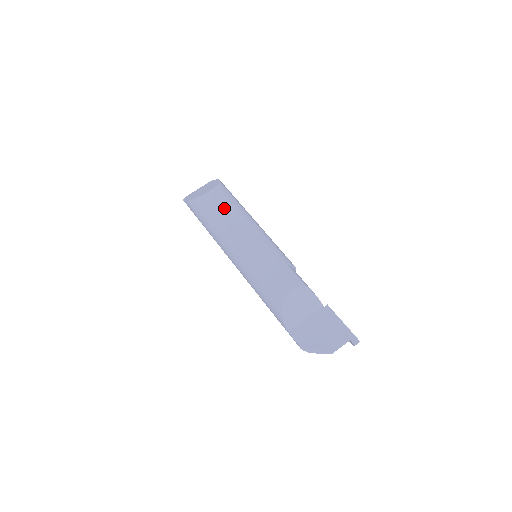
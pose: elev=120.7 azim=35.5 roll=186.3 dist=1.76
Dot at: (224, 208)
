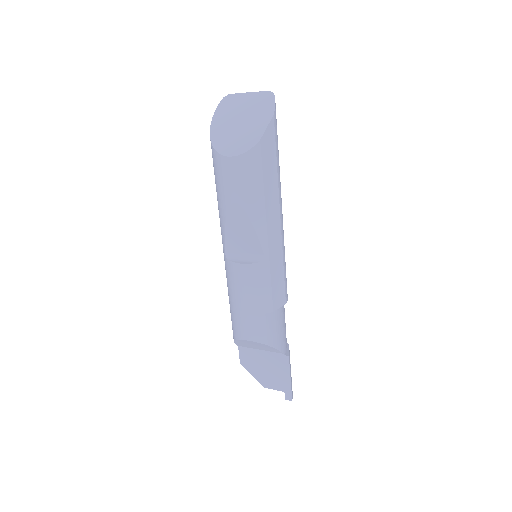
Dot at: (235, 198)
